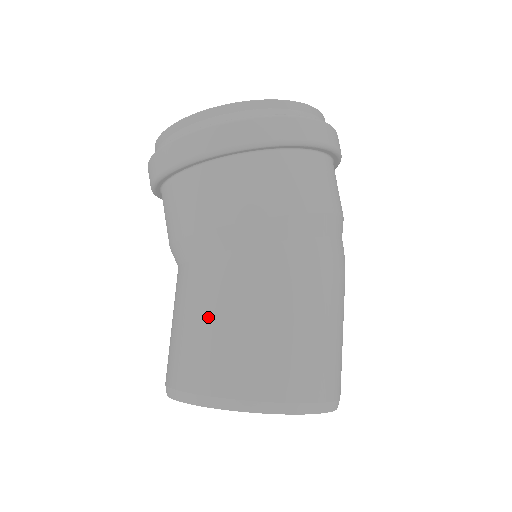
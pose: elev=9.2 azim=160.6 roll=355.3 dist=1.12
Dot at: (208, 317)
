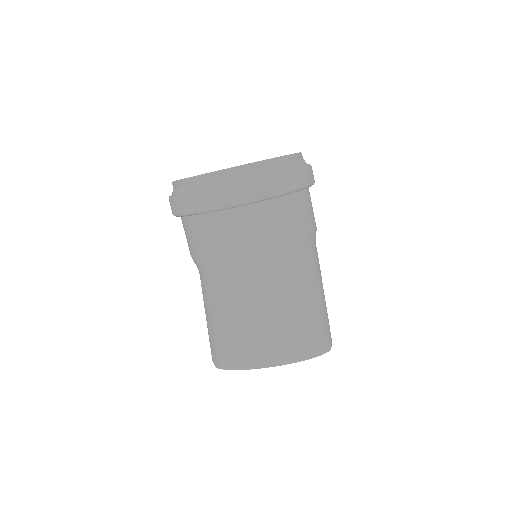
Dot at: (294, 303)
